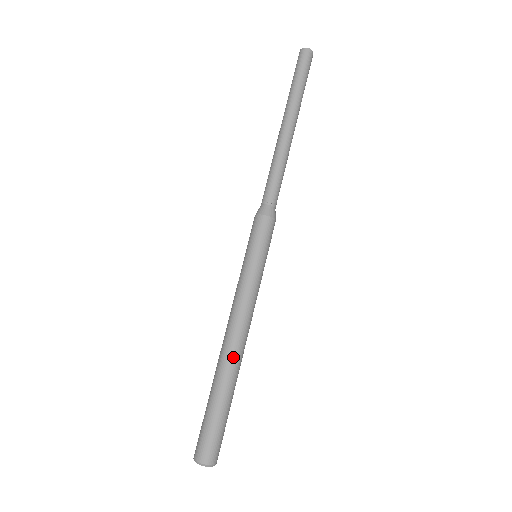
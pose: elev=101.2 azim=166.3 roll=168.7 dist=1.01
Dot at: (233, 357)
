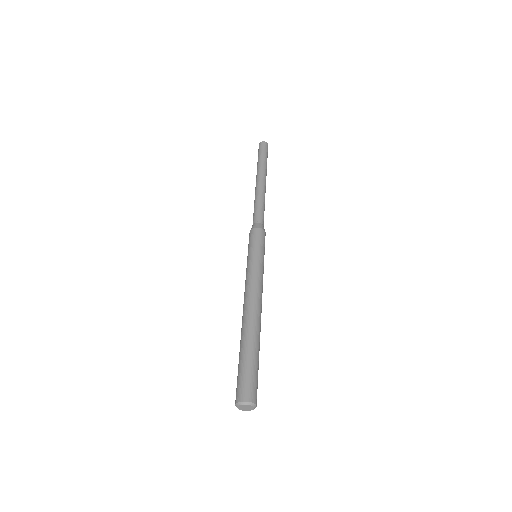
Dot at: (247, 319)
